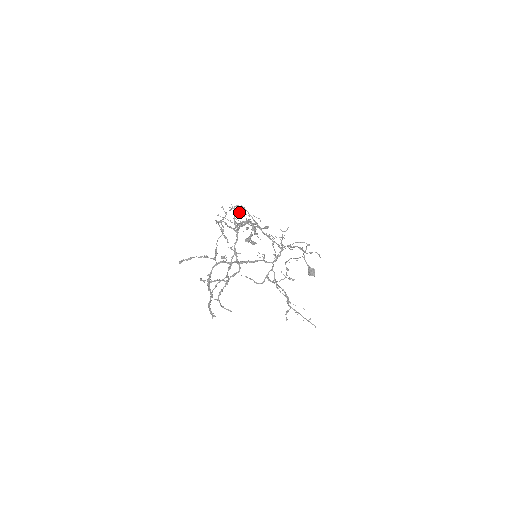
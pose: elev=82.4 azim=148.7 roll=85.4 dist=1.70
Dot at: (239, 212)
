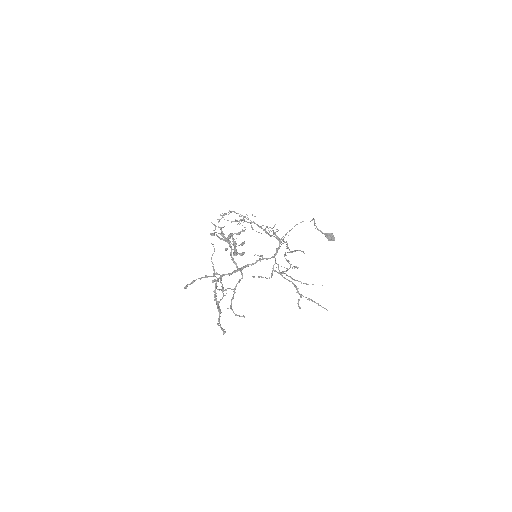
Dot at: (221, 228)
